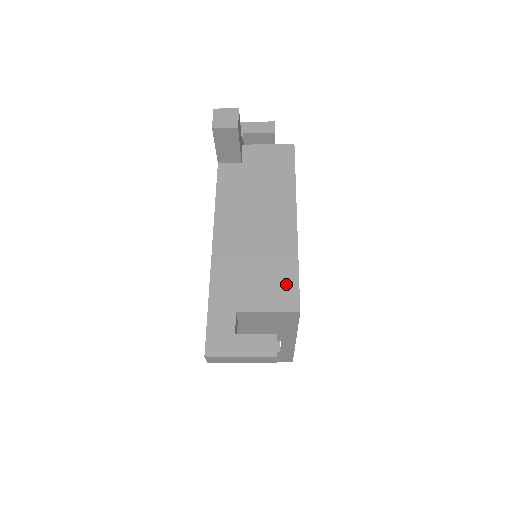
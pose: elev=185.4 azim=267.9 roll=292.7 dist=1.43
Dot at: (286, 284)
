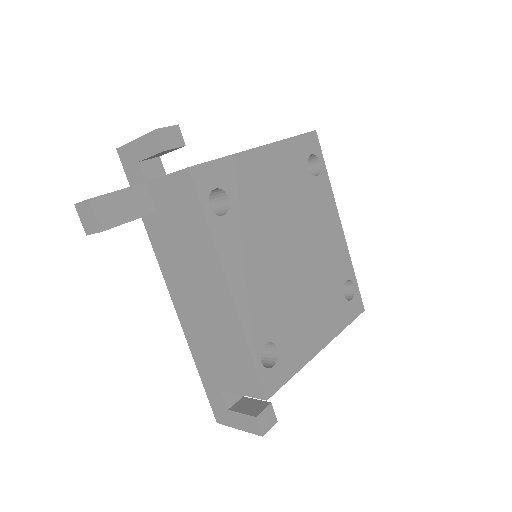
Dot at: (246, 370)
